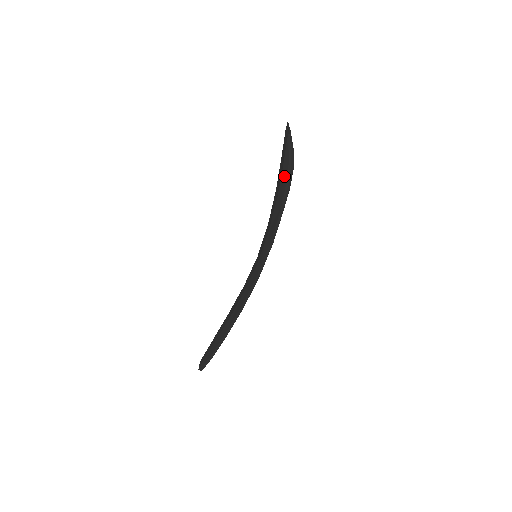
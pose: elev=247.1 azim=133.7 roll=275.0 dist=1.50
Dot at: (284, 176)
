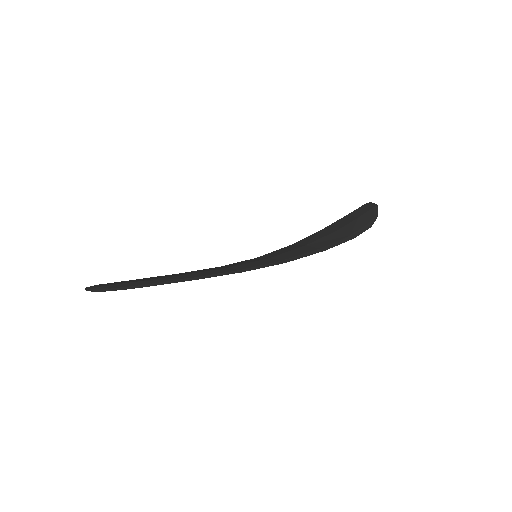
Dot at: (360, 222)
